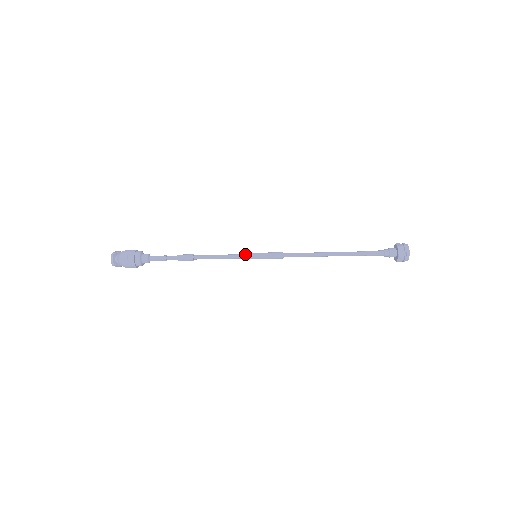
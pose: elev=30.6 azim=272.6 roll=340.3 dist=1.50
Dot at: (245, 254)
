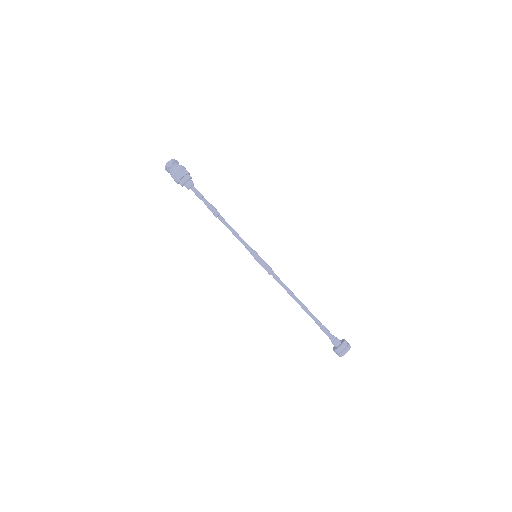
Dot at: occluded
